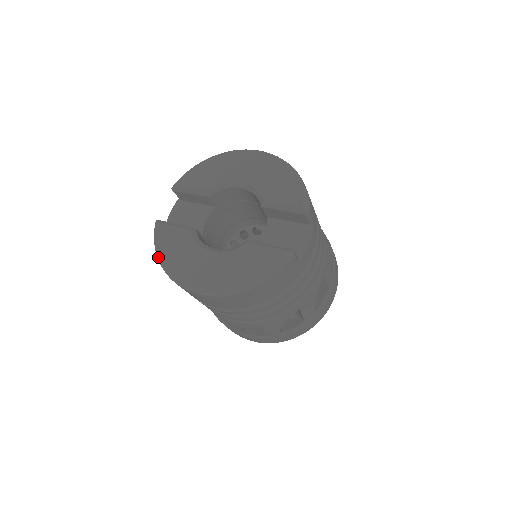
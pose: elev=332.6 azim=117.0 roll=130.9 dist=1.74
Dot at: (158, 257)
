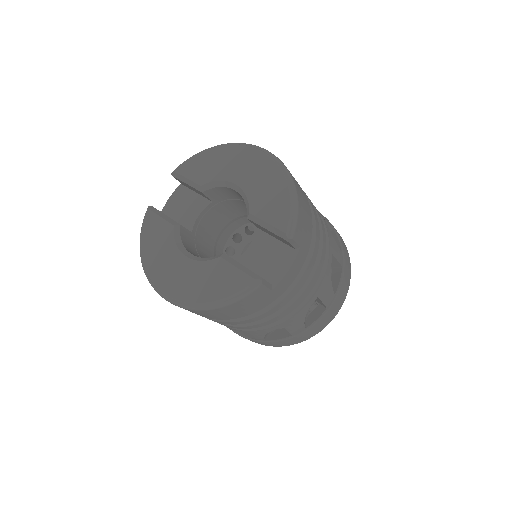
Dot at: (140, 247)
